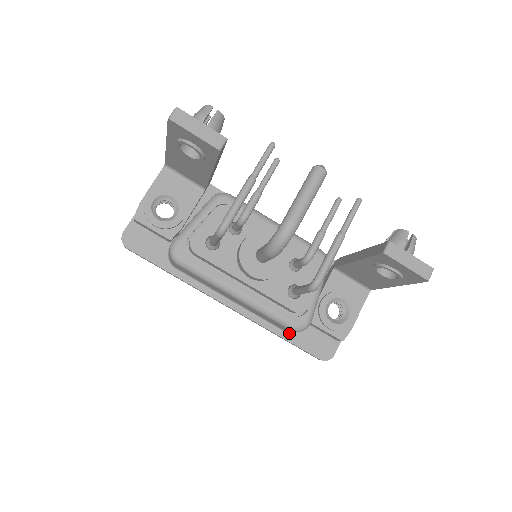
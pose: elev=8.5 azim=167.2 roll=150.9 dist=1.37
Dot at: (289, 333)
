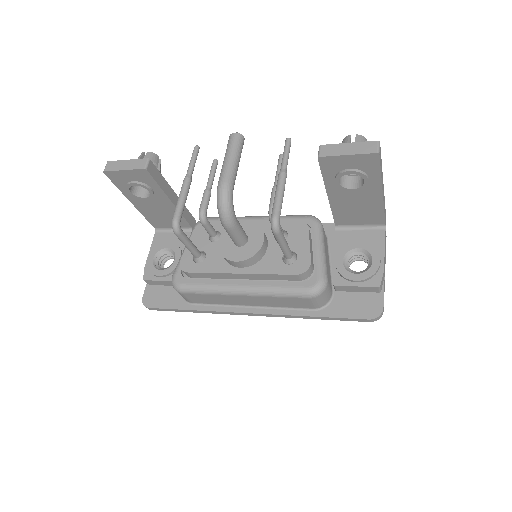
Dot at: (322, 309)
